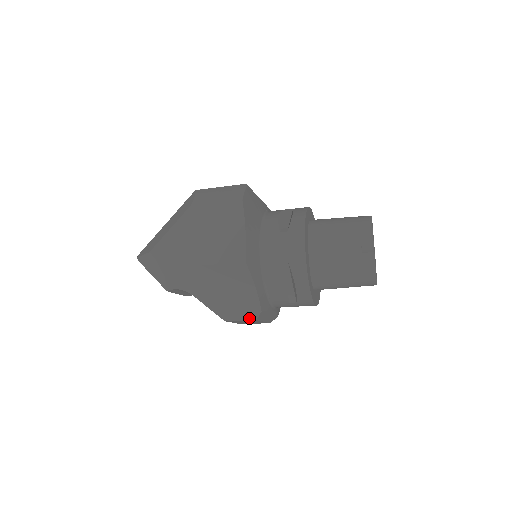
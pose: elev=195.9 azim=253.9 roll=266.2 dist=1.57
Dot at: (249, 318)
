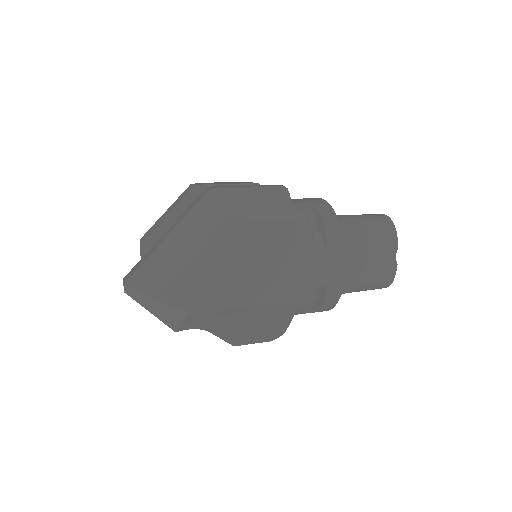
Dot at: (264, 341)
